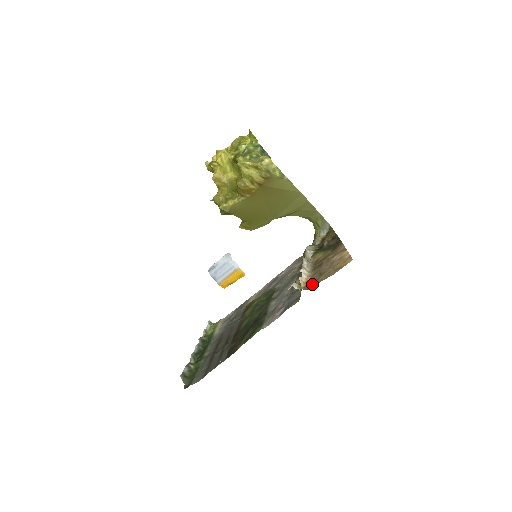
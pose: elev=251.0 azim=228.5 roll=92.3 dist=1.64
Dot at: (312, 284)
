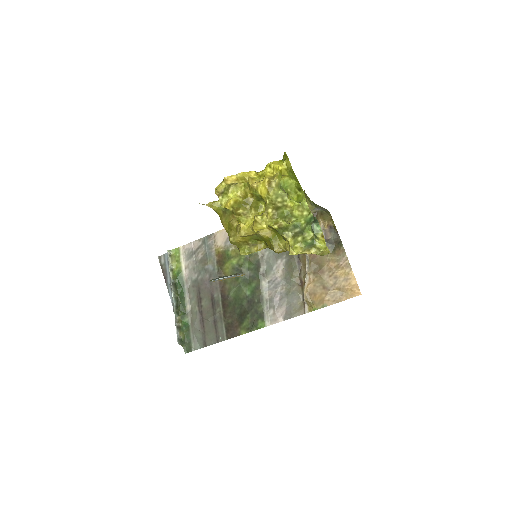
Dot at: (318, 301)
